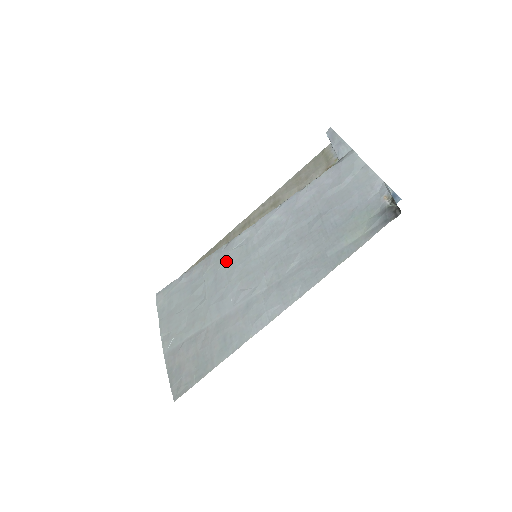
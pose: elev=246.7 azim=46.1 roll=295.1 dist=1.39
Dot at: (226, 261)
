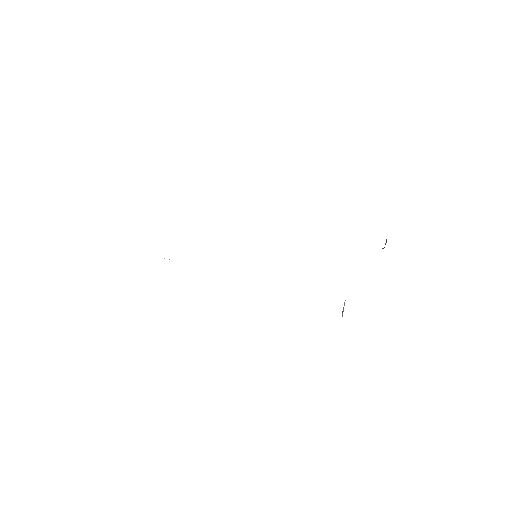
Dot at: occluded
